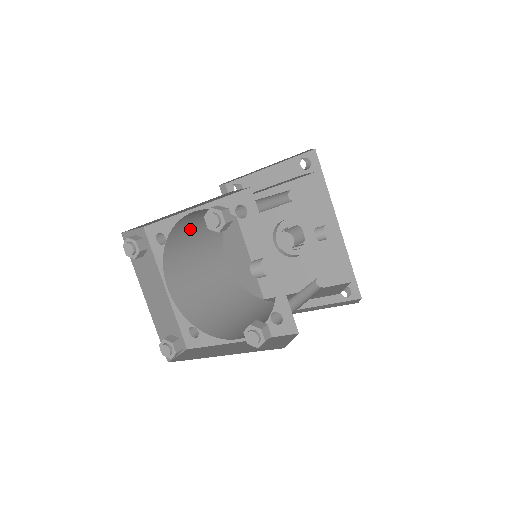
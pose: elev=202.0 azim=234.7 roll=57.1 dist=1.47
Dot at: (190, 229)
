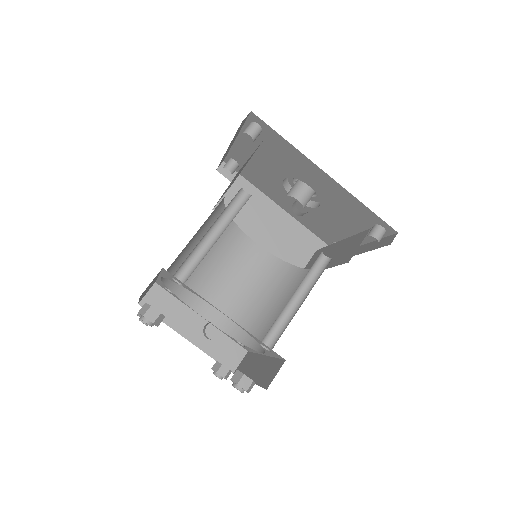
Dot at: occluded
